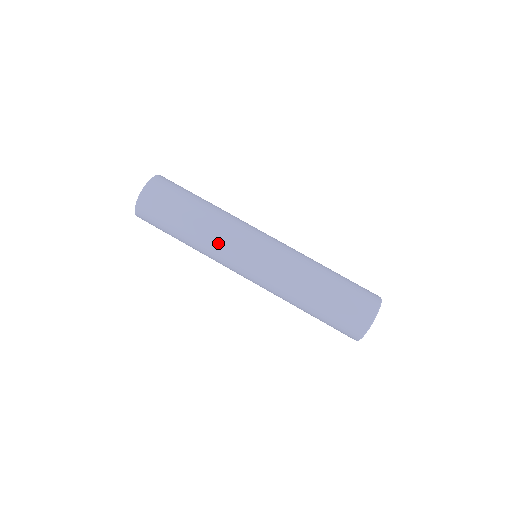
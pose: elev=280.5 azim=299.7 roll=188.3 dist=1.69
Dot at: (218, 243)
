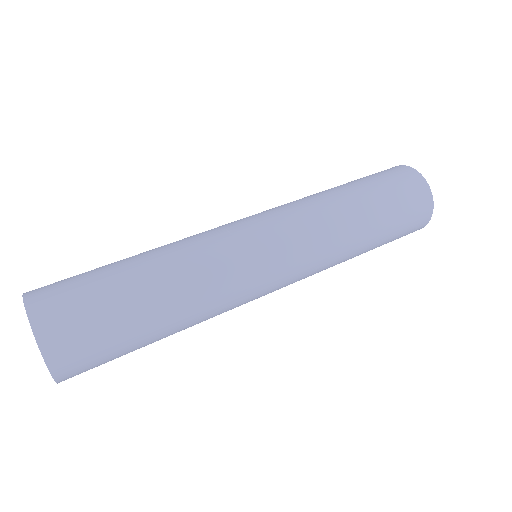
Dot at: (221, 298)
